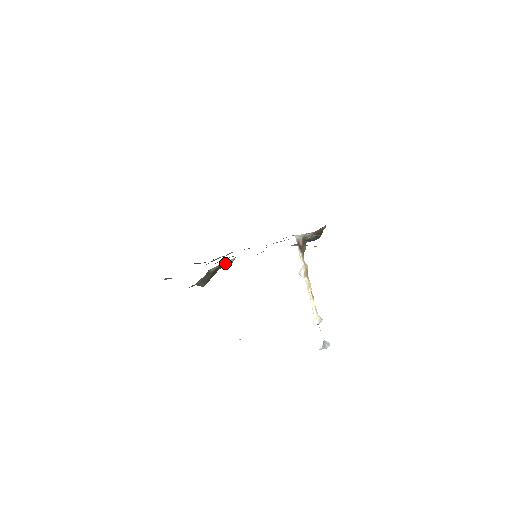
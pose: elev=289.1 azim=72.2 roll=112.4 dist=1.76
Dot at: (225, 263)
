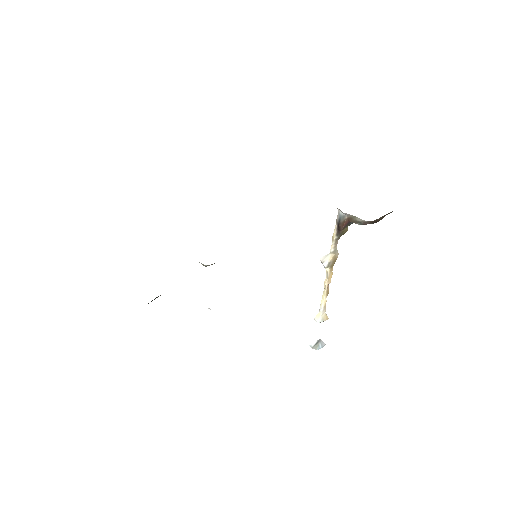
Dot at: occluded
